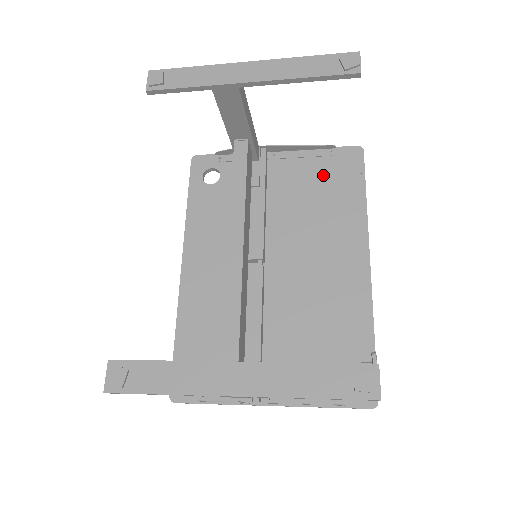
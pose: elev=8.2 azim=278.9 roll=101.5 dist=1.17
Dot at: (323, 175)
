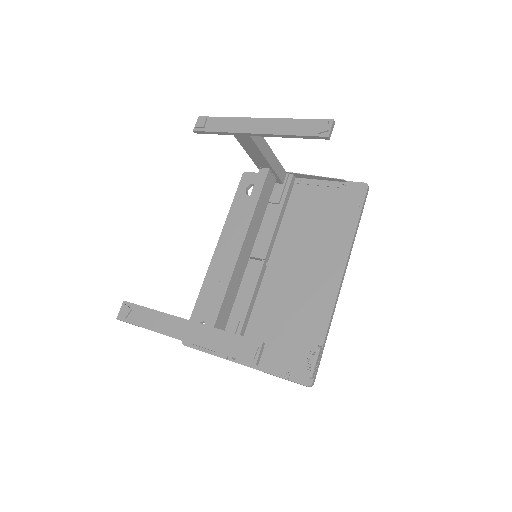
Dot at: (330, 202)
